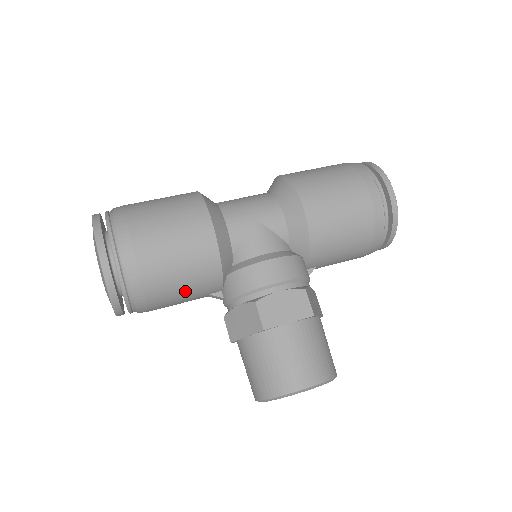
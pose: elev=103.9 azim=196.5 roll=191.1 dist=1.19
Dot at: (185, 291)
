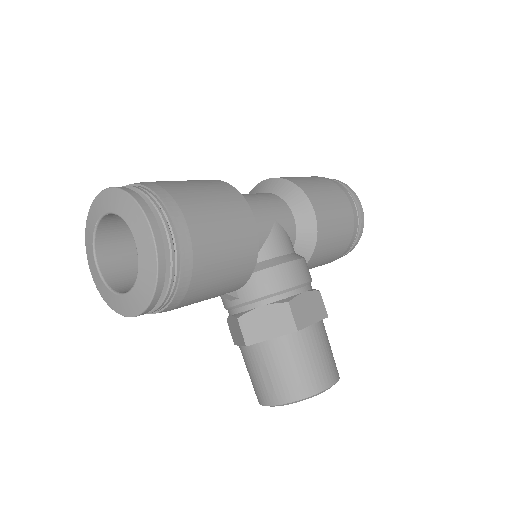
Dot at: (218, 289)
